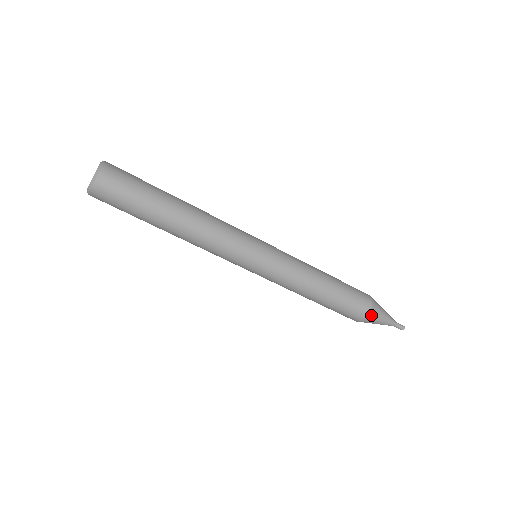
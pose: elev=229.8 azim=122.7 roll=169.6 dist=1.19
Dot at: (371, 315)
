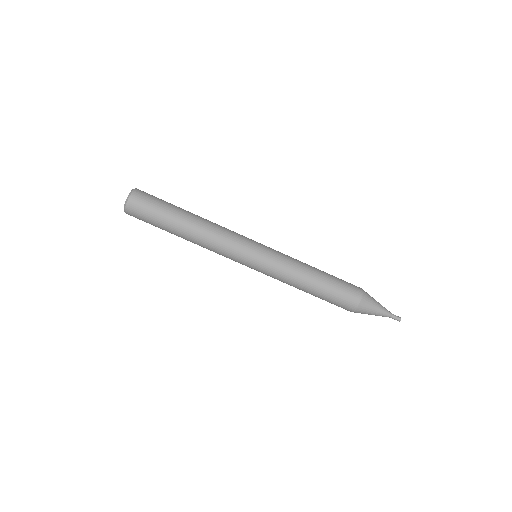
Dot at: (365, 297)
